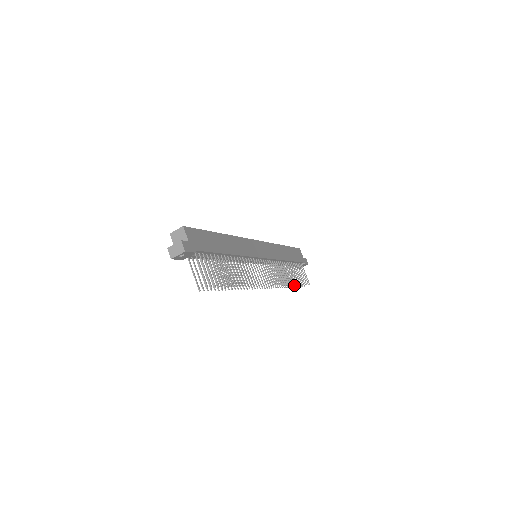
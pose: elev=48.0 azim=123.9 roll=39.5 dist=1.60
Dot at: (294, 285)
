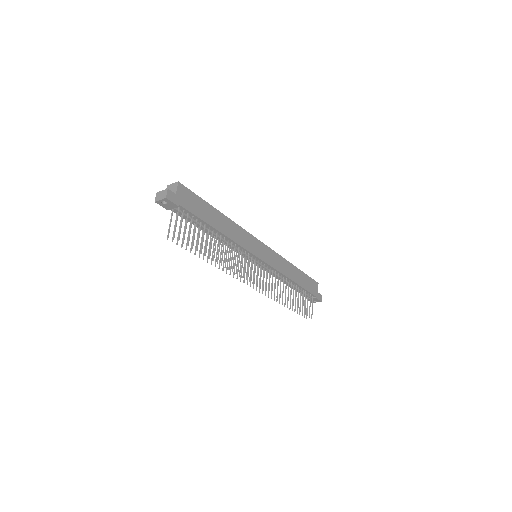
Dot at: (292, 308)
